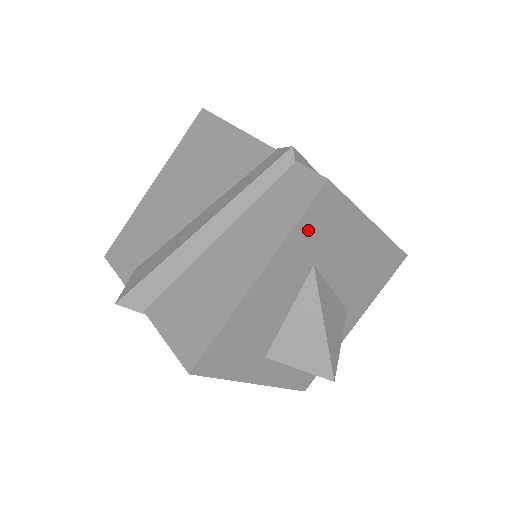
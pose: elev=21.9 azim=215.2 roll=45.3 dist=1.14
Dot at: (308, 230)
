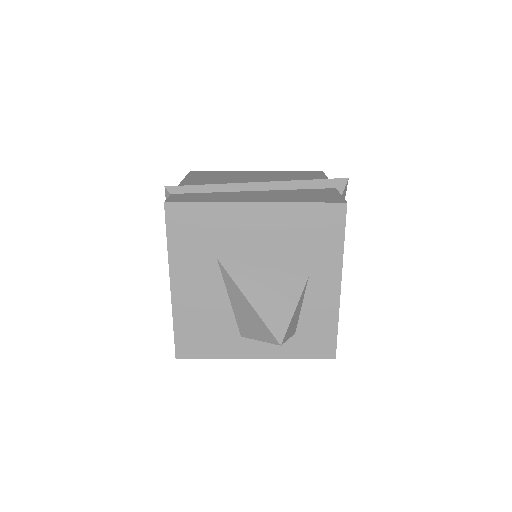
Dot at: (183, 239)
